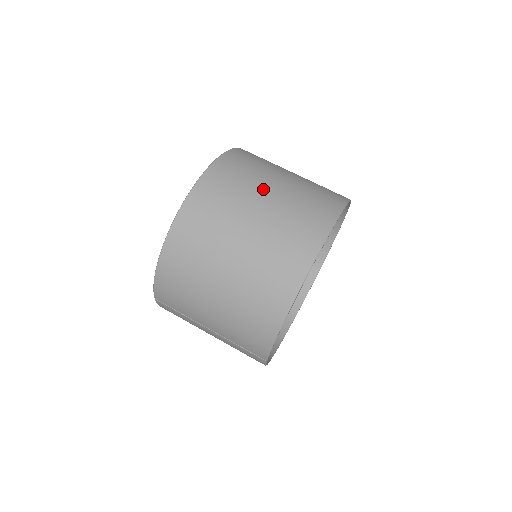
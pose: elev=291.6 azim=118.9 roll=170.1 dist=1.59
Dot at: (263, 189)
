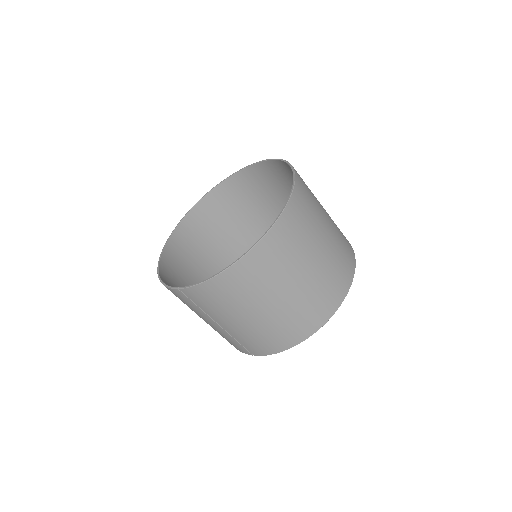
Dot at: (320, 234)
